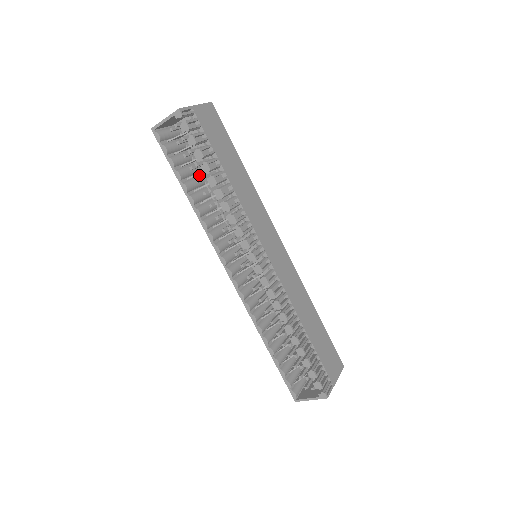
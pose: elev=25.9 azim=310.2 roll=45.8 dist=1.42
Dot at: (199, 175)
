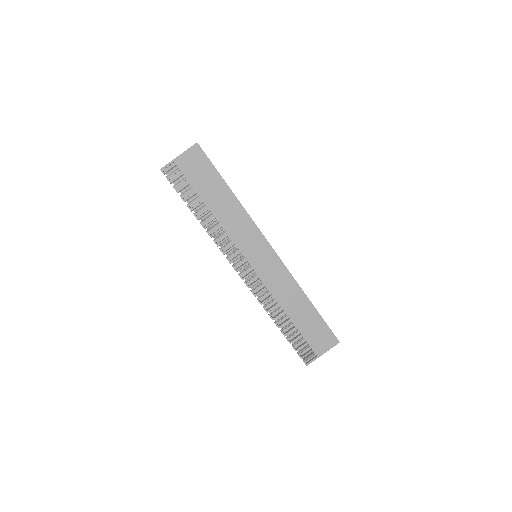
Dot at: occluded
